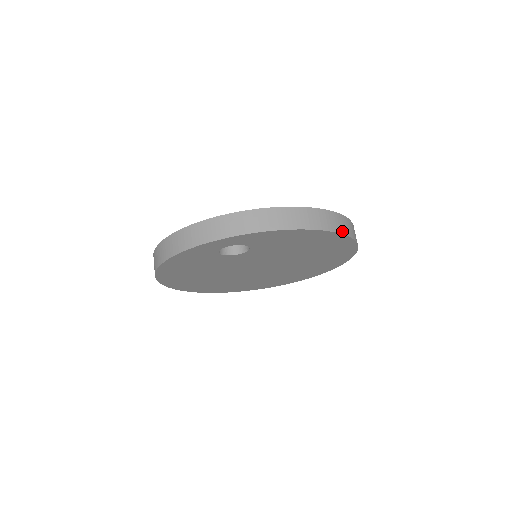
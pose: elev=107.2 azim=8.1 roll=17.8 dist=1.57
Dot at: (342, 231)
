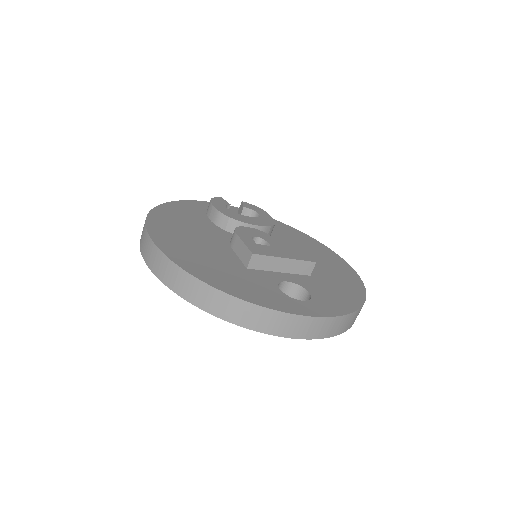
Dot at: occluded
